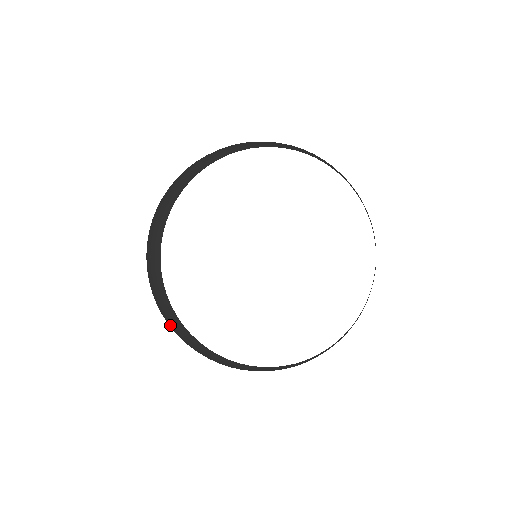
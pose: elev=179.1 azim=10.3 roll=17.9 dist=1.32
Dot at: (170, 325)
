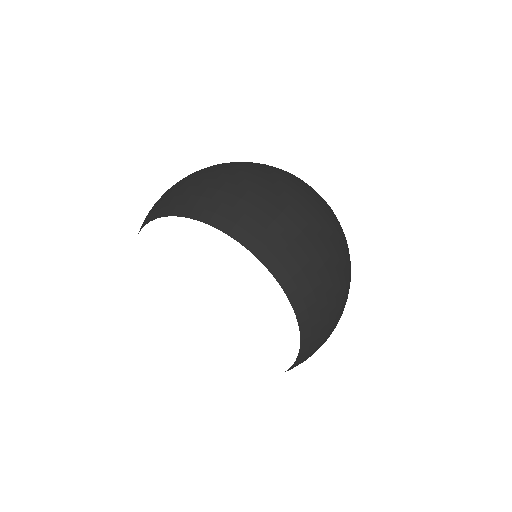
Dot at: occluded
